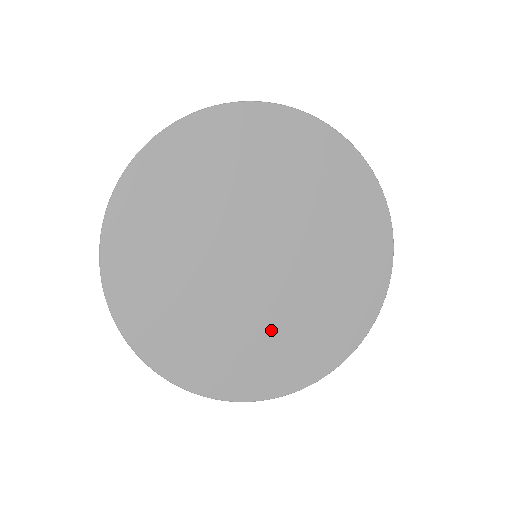
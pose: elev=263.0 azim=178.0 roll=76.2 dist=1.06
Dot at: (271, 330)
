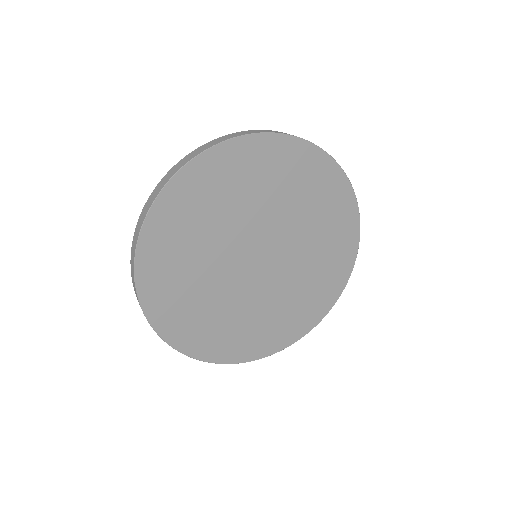
Dot at: (294, 292)
